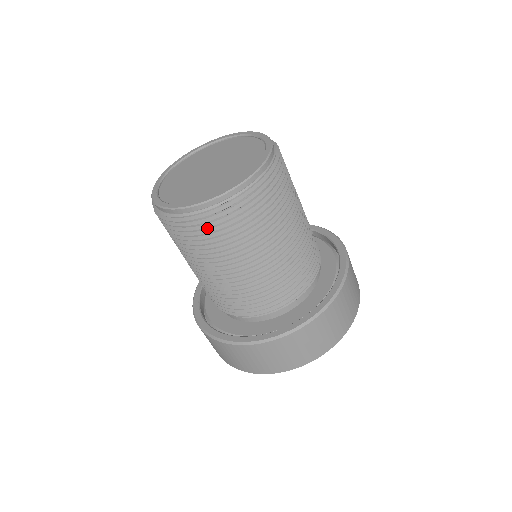
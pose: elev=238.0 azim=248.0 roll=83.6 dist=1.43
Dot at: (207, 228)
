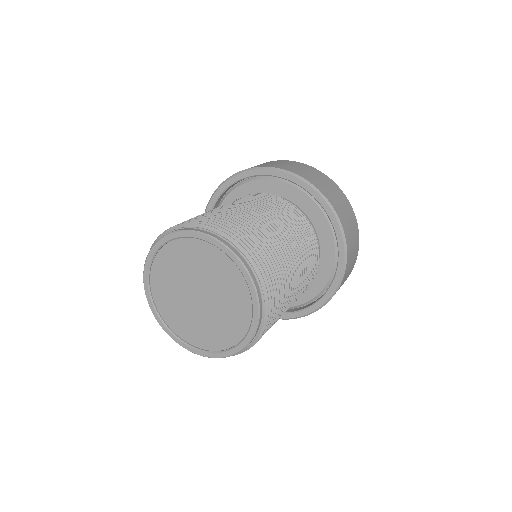
Dot at: occluded
